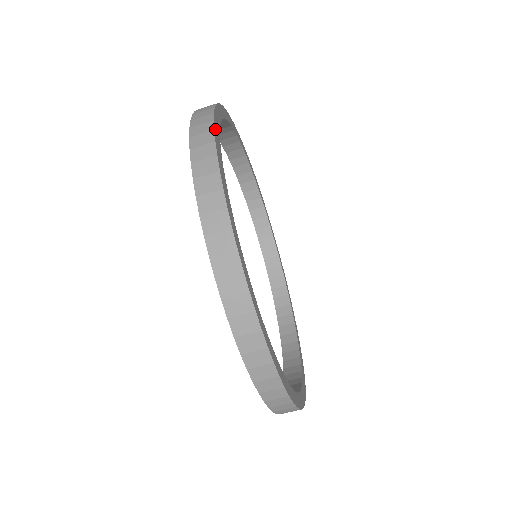
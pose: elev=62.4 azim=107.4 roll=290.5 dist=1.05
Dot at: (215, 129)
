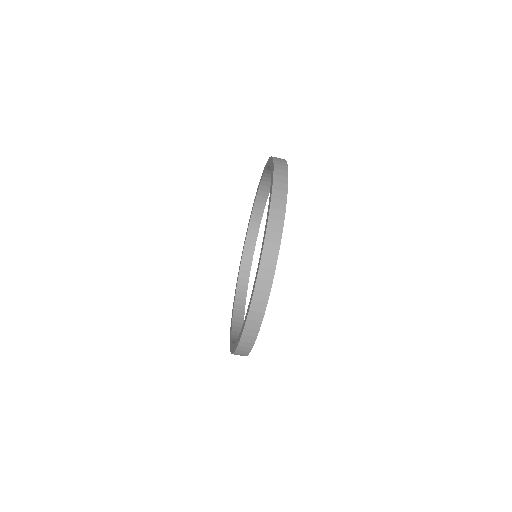
Dot at: occluded
